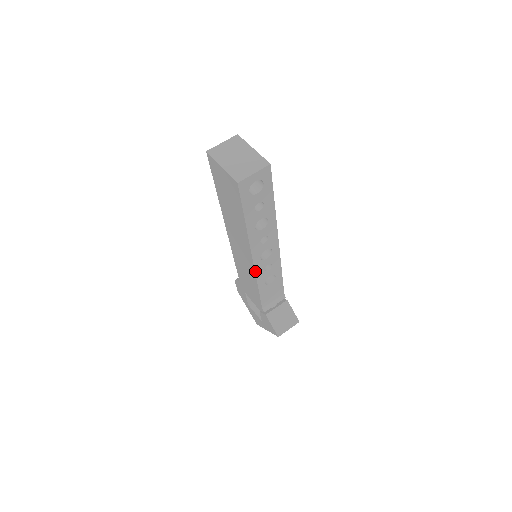
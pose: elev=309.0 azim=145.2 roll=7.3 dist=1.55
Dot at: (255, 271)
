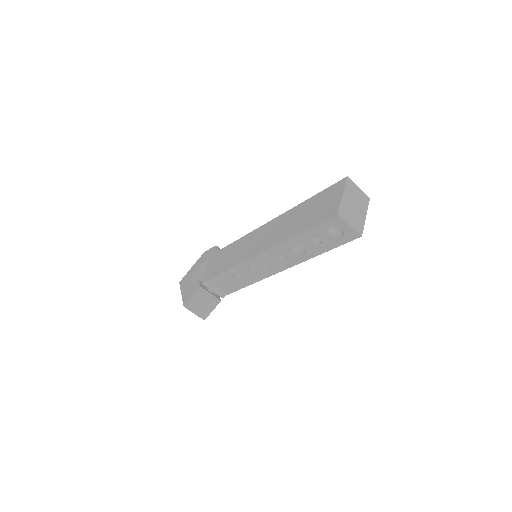
Dot at: (246, 260)
